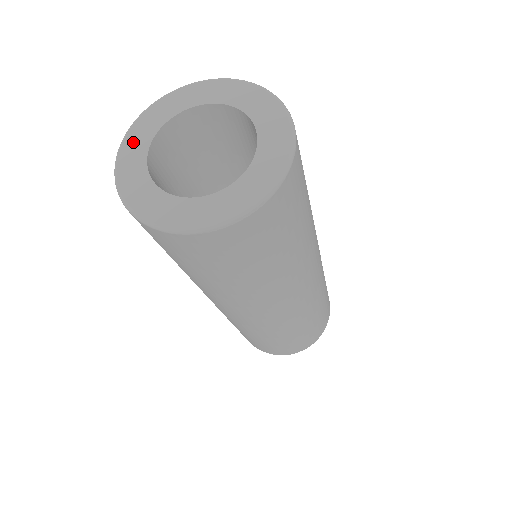
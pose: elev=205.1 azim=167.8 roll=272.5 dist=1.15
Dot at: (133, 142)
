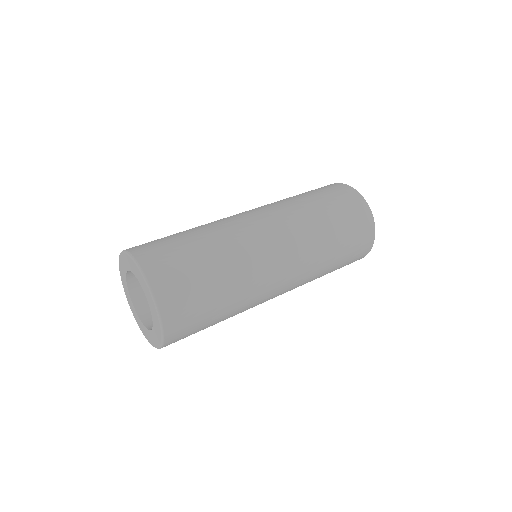
Dot at: (122, 262)
